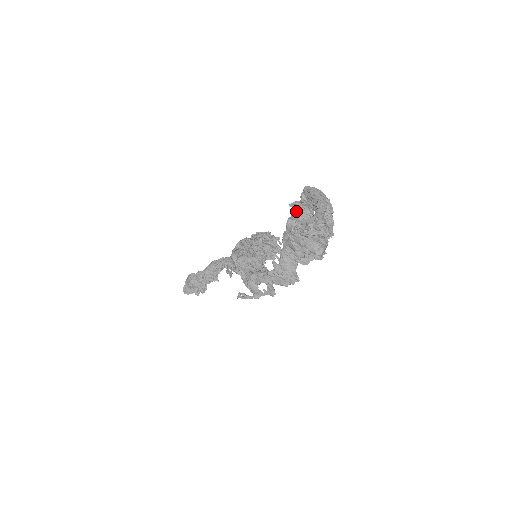
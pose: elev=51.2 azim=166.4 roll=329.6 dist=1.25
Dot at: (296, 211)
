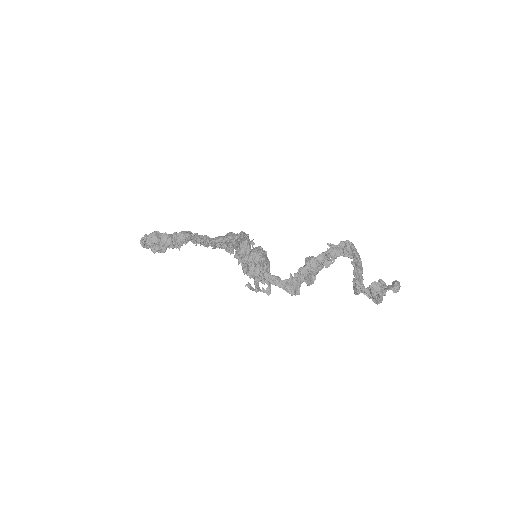
Dot at: (329, 250)
